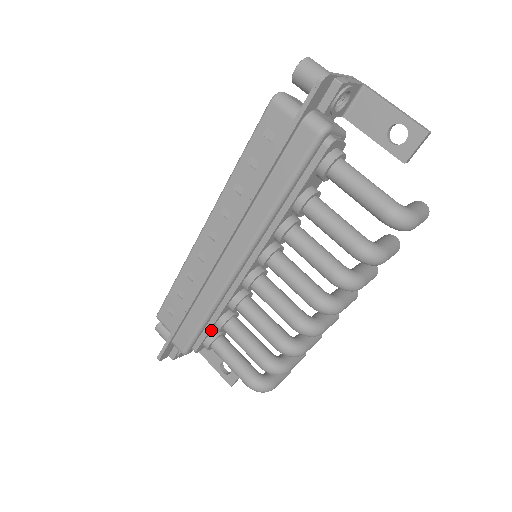
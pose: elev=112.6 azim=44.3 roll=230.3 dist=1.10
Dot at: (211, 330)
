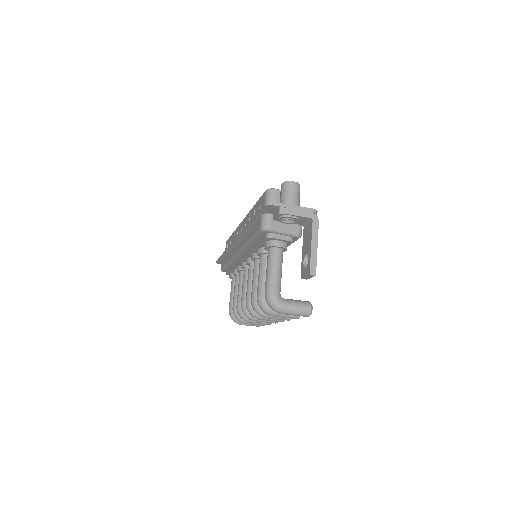
Dot at: (232, 271)
